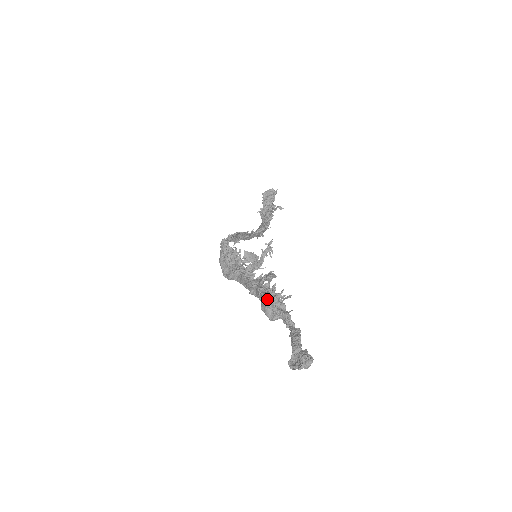
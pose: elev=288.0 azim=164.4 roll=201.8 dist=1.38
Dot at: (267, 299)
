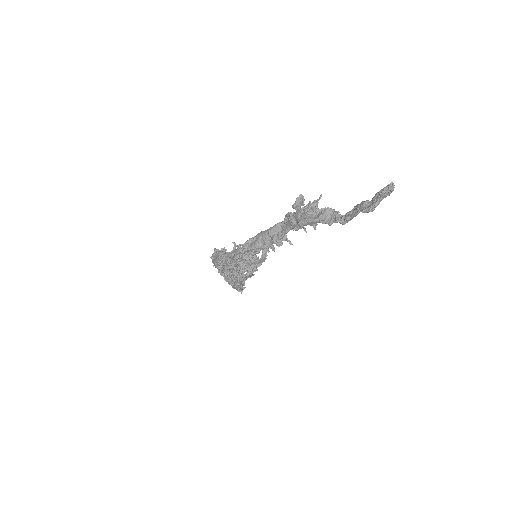
Dot at: (306, 206)
